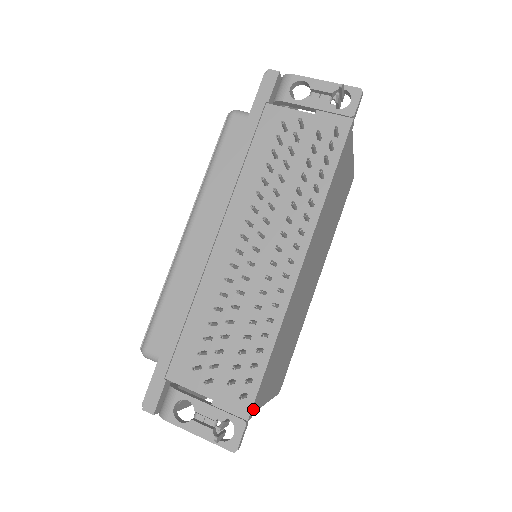
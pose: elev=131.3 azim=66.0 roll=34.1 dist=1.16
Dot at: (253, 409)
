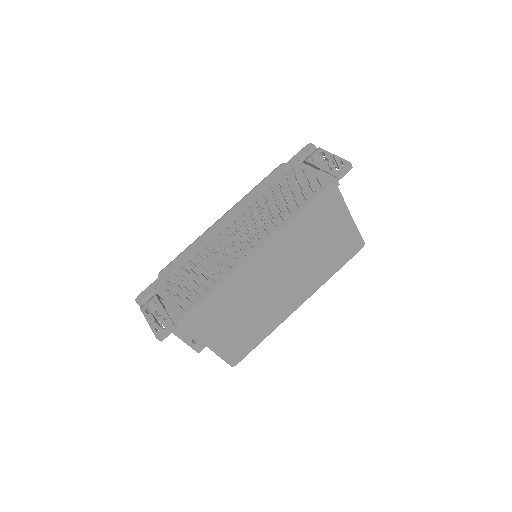
Dot at: (184, 323)
